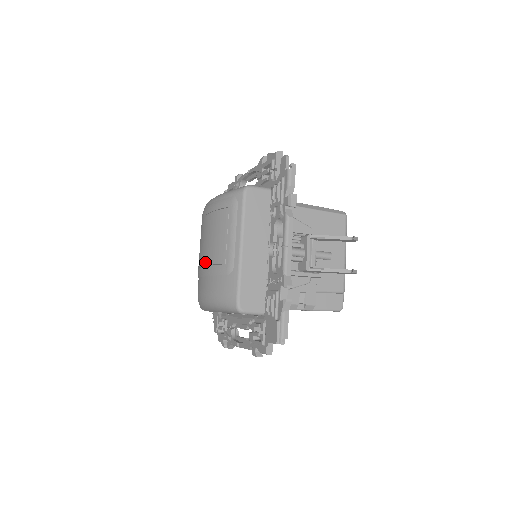
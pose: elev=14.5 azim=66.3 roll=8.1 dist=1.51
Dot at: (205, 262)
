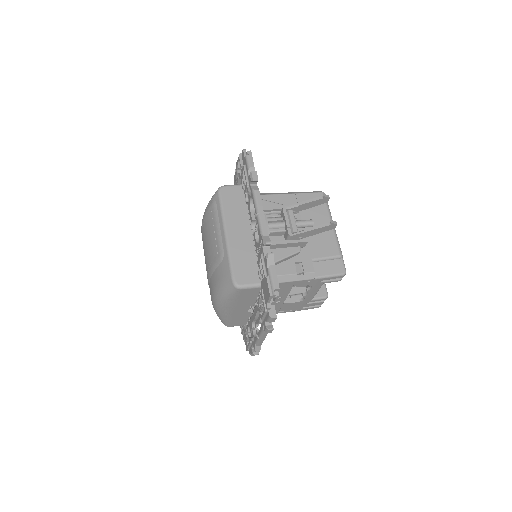
Dot at: (207, 268)
